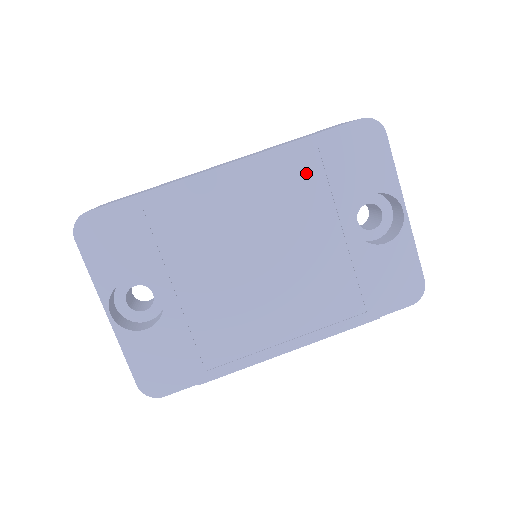
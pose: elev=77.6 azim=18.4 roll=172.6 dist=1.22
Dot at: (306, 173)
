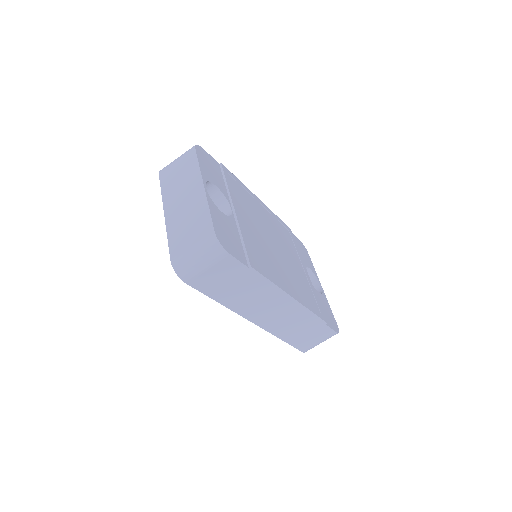
Dot at: (286, 234)
